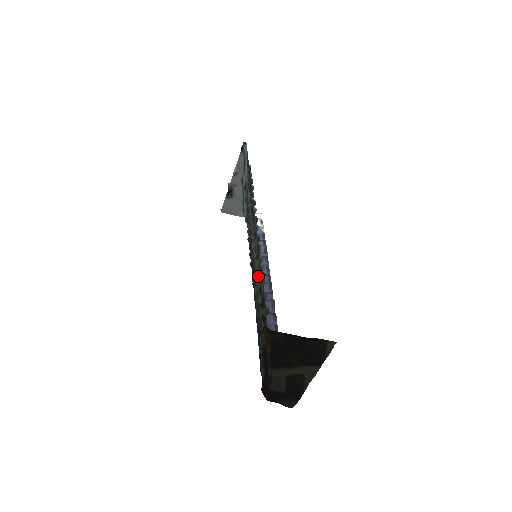
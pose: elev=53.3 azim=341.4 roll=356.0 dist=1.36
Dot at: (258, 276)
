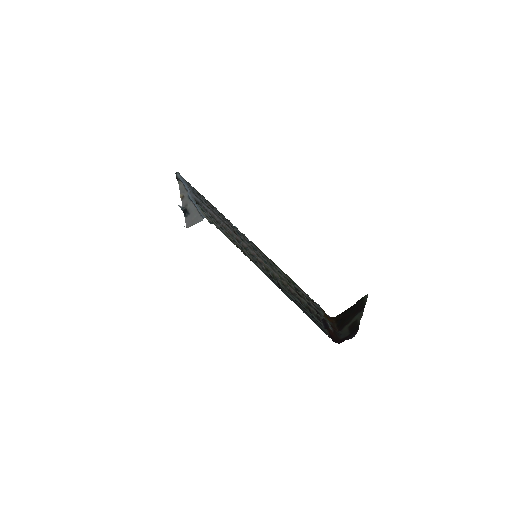
Dot at: (281, 277)
